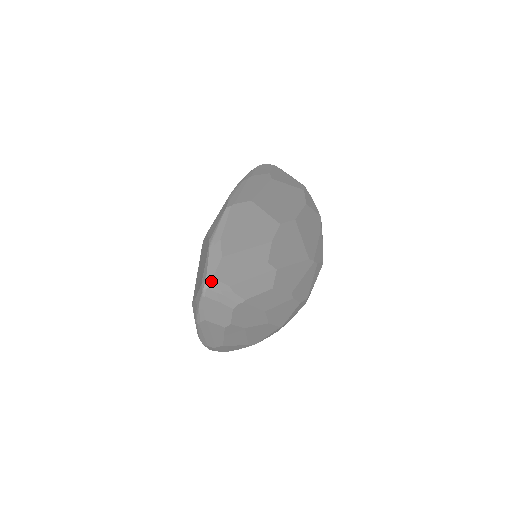
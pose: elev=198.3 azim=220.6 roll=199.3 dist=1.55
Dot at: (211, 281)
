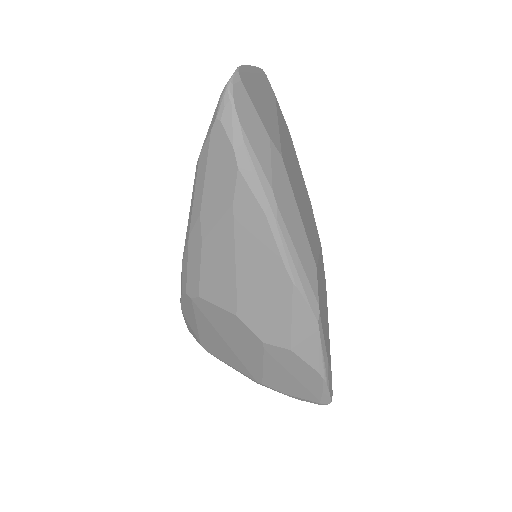
Dot at: (331, 398)
